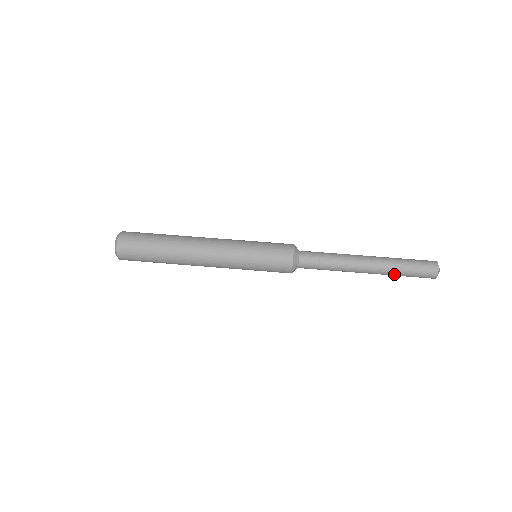
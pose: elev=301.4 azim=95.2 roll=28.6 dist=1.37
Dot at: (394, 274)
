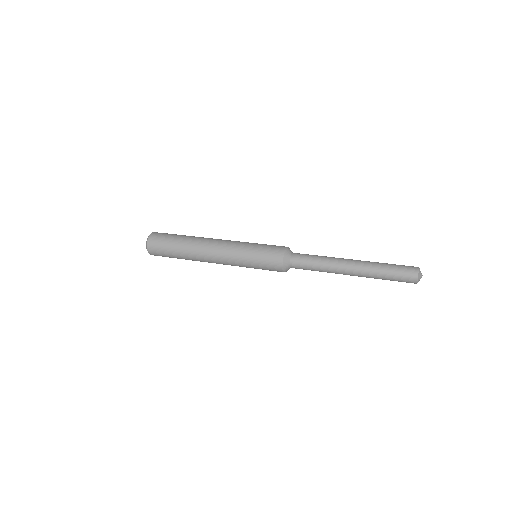
Dot at: (376, 278)
